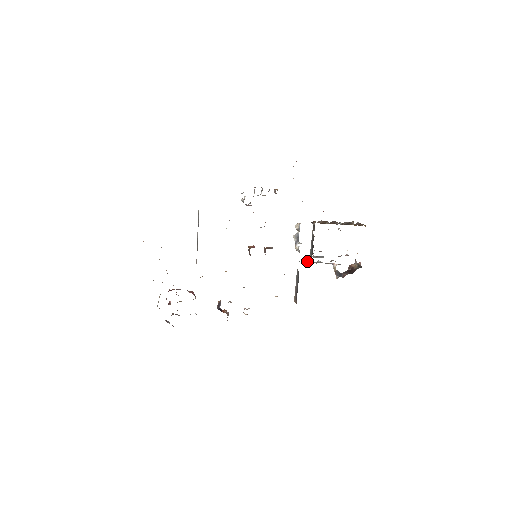
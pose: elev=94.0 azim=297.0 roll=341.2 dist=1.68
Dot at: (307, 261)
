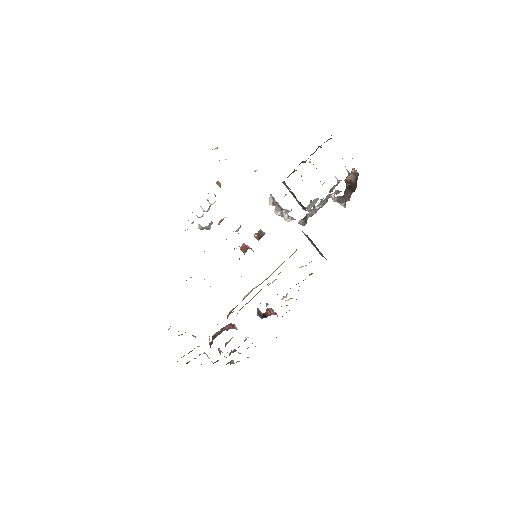
Dot at: (305, 219)
